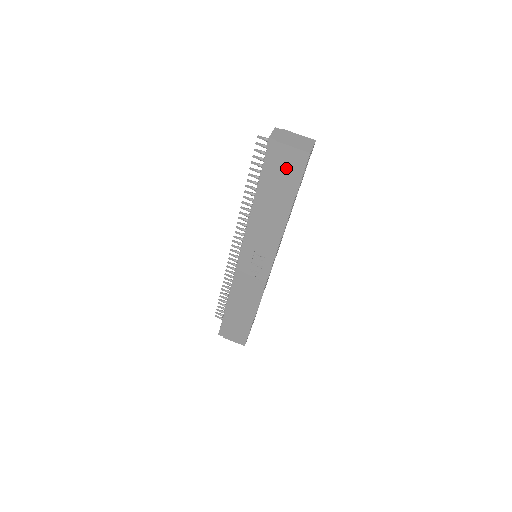
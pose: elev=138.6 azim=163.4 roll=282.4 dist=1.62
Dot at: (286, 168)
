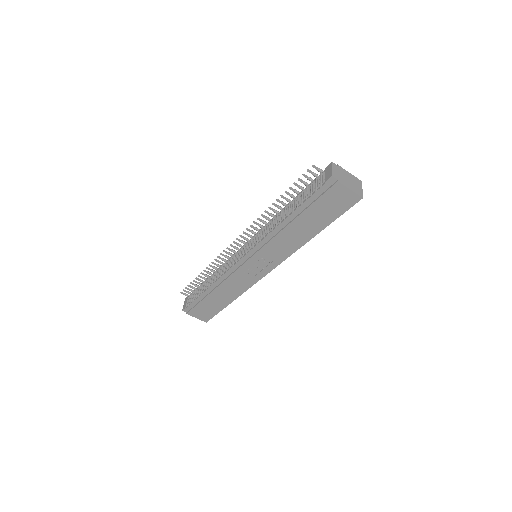
Dot at: (334, 203)
